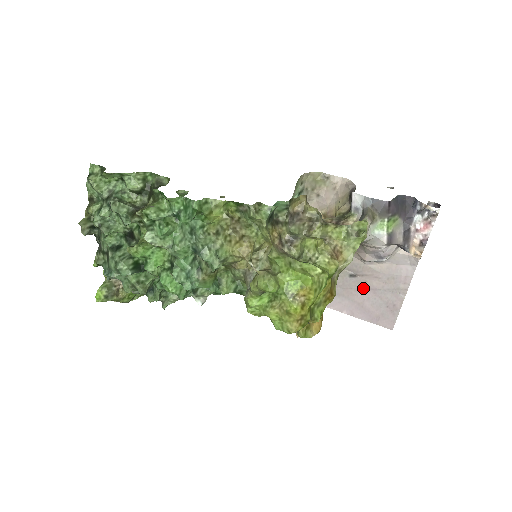
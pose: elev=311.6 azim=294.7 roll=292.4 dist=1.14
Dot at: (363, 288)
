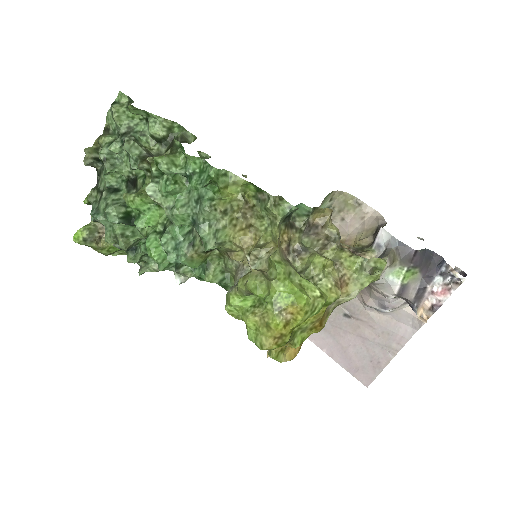
Dot at: (353, 332)
